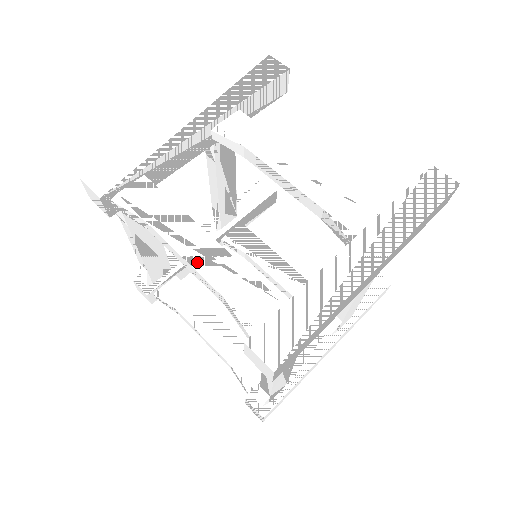
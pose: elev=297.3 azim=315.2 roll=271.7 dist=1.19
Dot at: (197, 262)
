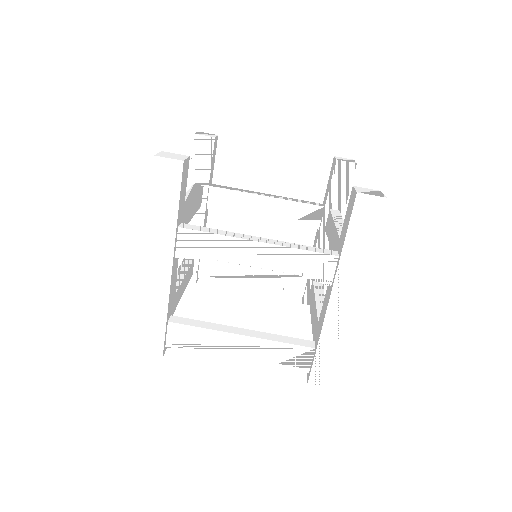
Dot at: (248, 354)
